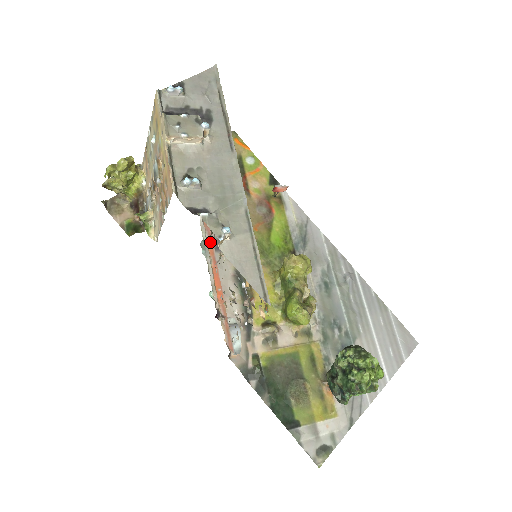
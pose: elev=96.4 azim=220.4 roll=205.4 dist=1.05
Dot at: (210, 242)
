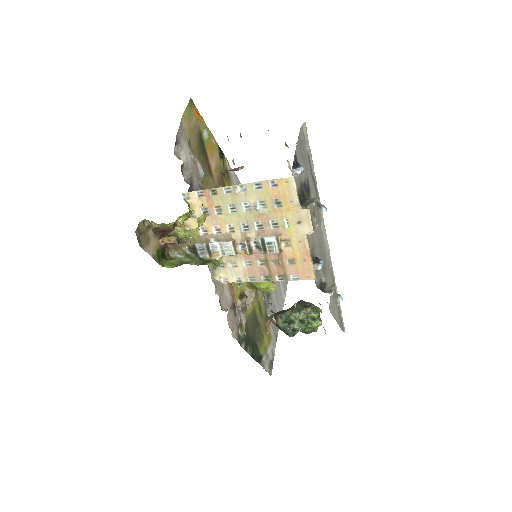
Dot at: occluded
